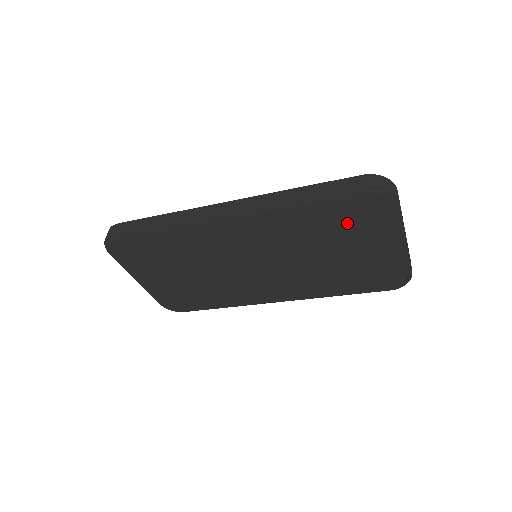
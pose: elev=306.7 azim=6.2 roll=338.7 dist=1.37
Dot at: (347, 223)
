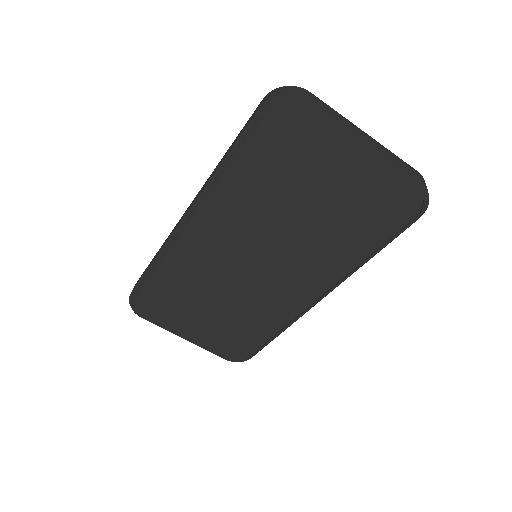
Dot at: (284, 159)
